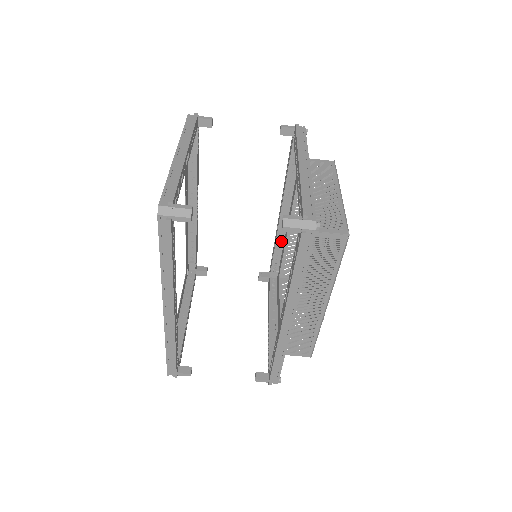
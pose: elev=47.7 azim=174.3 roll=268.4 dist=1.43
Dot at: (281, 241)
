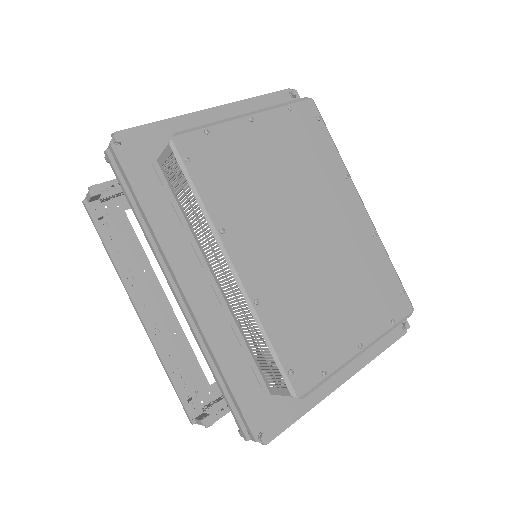
Dot at: occluded
